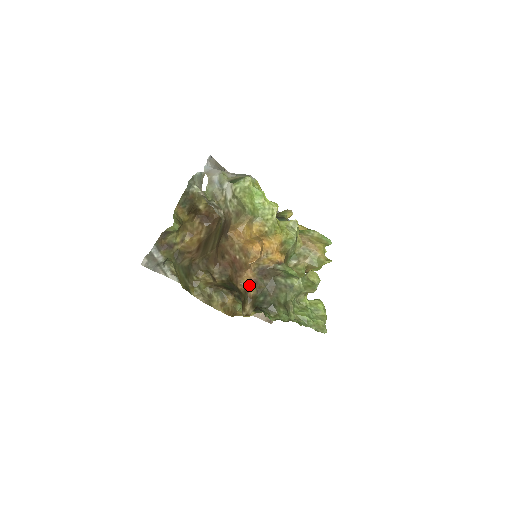
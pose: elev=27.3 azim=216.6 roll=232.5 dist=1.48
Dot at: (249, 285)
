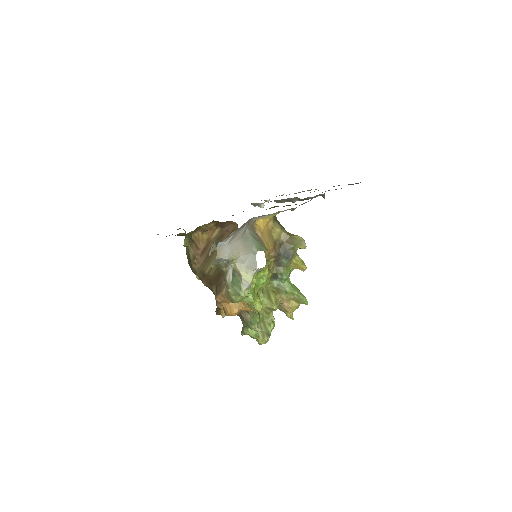
Dot at: (223, 311)
